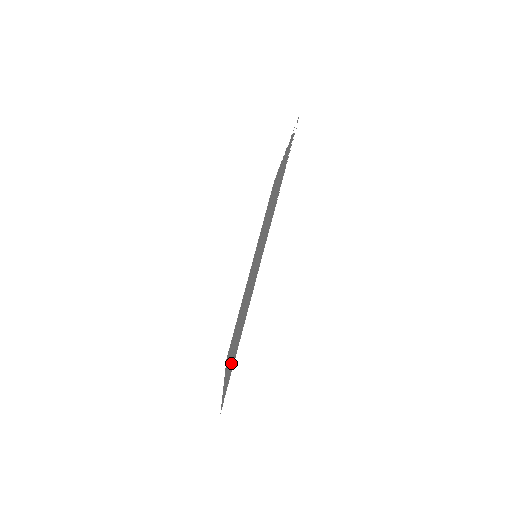
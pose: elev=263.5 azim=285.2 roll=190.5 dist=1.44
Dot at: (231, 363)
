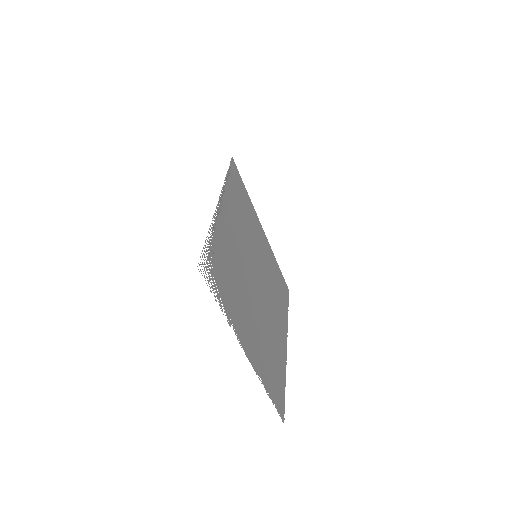
Dot at: (277, 376)
